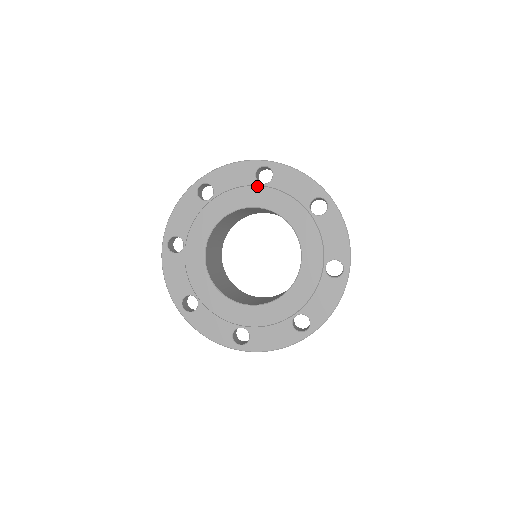
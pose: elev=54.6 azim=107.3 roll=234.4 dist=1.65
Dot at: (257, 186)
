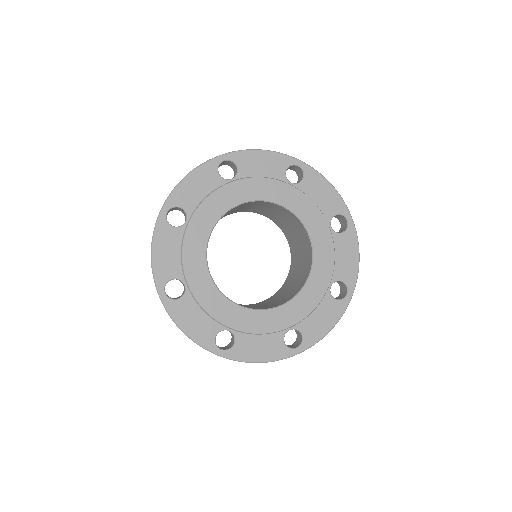
Dot at: (285, 183)
